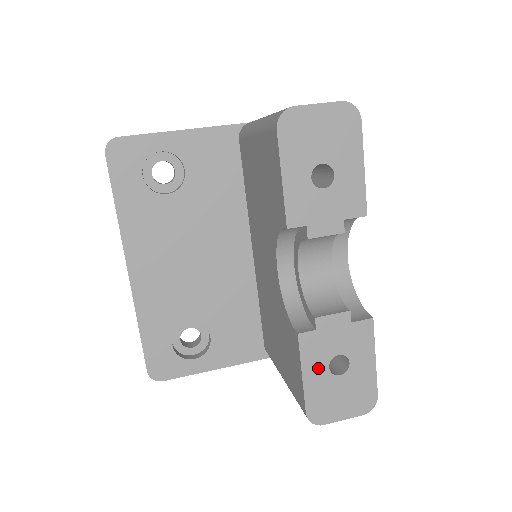
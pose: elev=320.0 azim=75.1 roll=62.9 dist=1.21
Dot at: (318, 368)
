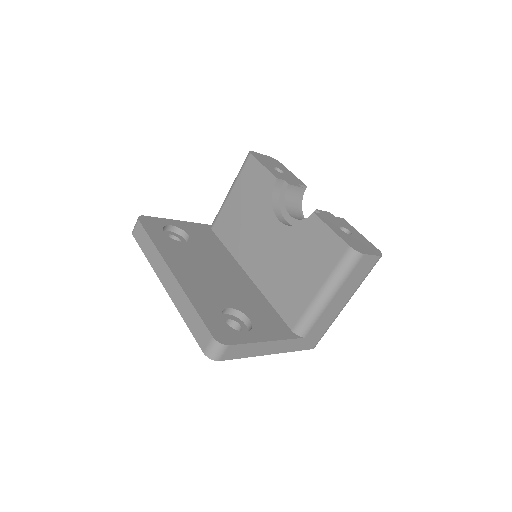
Dot at: (336, 228)
